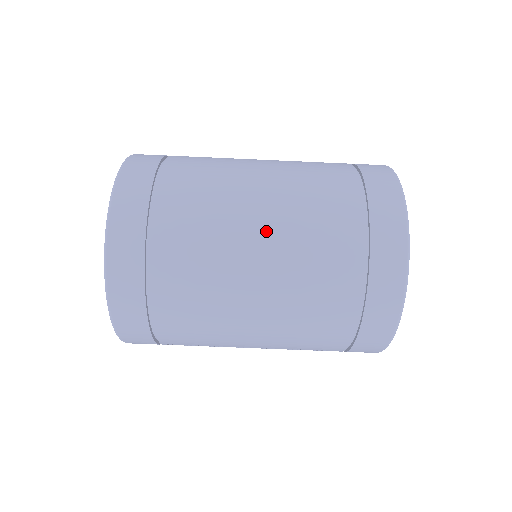
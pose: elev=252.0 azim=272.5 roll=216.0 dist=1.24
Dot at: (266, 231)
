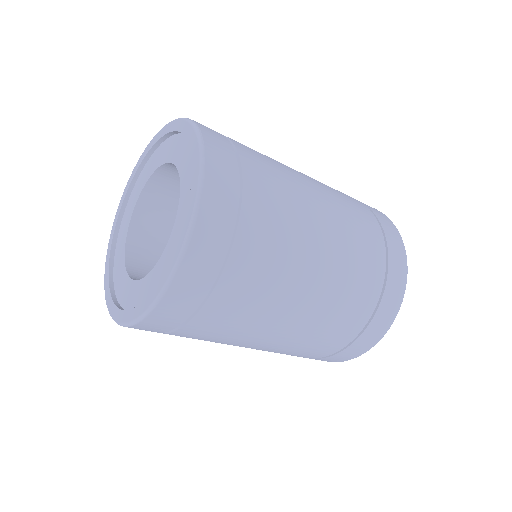
Dot at: (265, 346)
